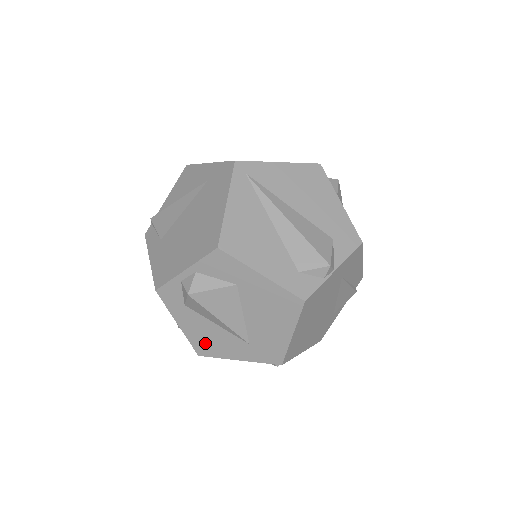
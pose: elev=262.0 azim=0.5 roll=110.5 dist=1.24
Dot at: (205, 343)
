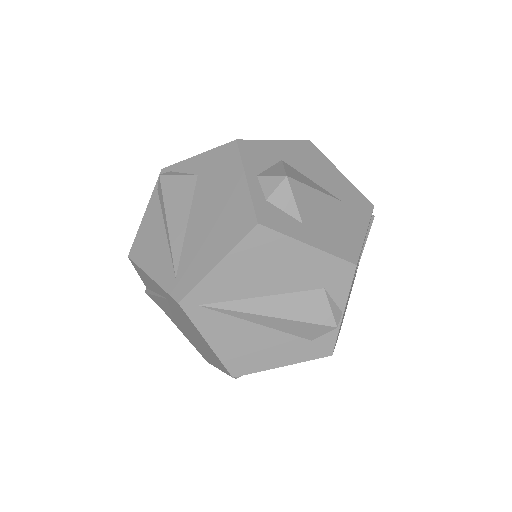
Dot at: occluded
